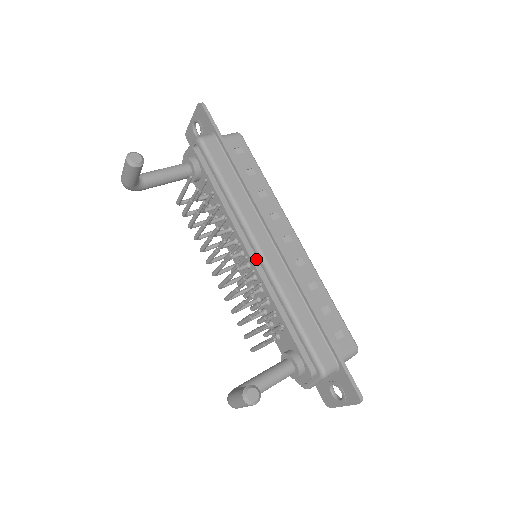
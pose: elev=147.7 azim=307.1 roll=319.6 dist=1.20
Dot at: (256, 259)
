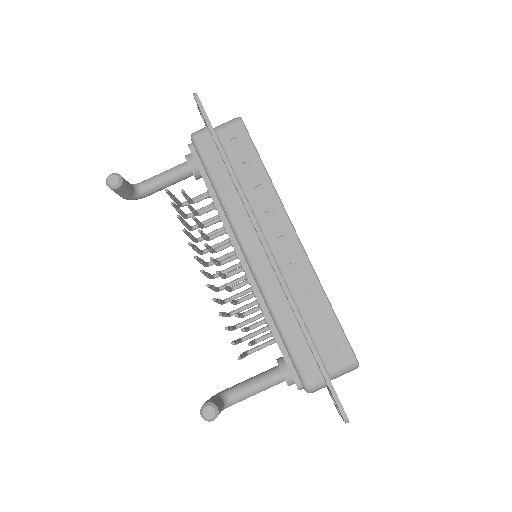
Dot at: (247, 264)
